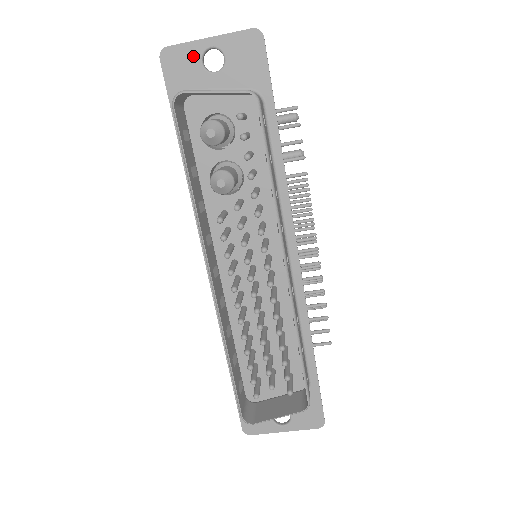
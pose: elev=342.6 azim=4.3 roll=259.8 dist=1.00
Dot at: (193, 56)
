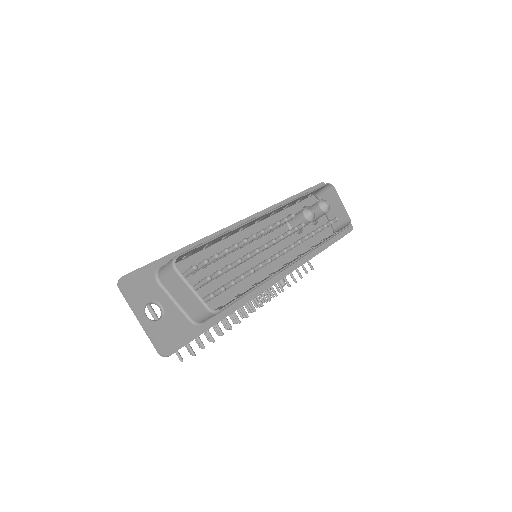
Dot at: occluded
